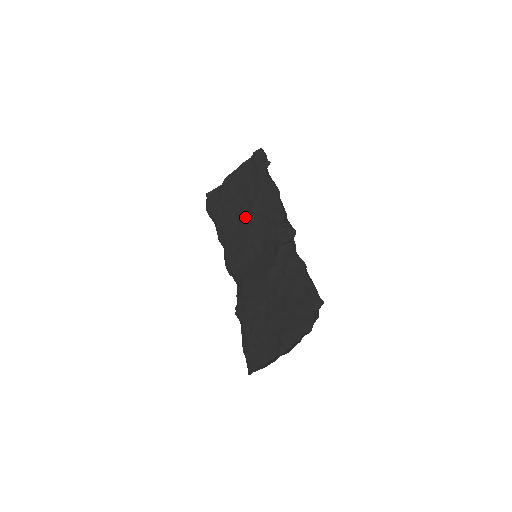
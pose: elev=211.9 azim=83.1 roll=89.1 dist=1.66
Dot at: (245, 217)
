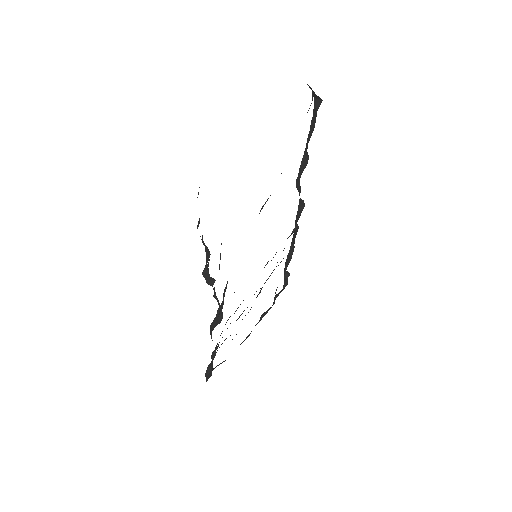
Dot at: occluded
